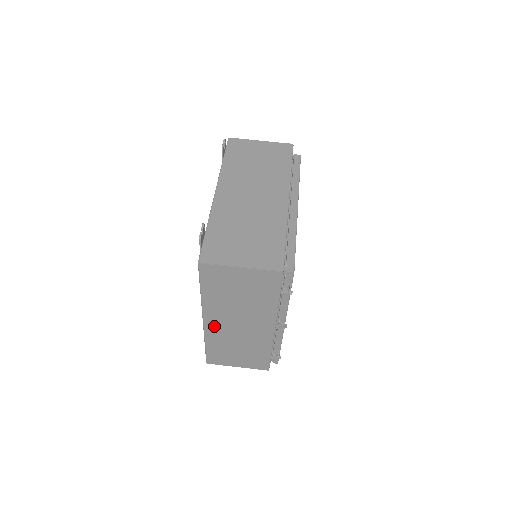
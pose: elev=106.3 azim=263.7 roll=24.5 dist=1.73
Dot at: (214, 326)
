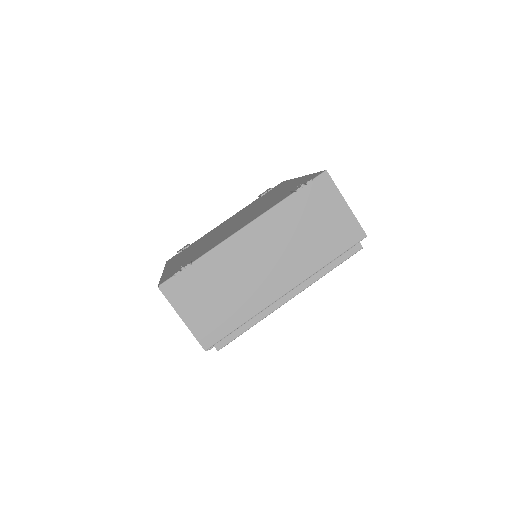
Dot at: occluded
